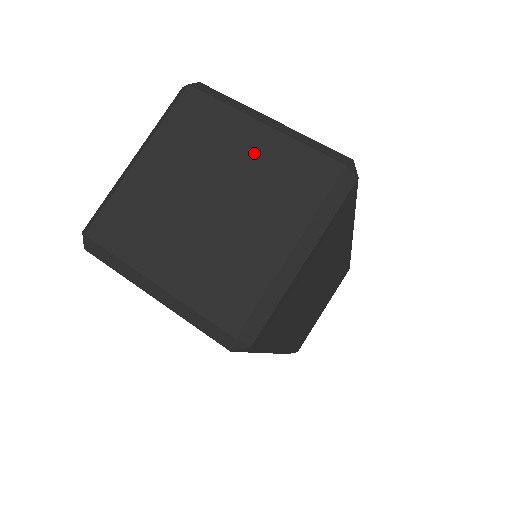
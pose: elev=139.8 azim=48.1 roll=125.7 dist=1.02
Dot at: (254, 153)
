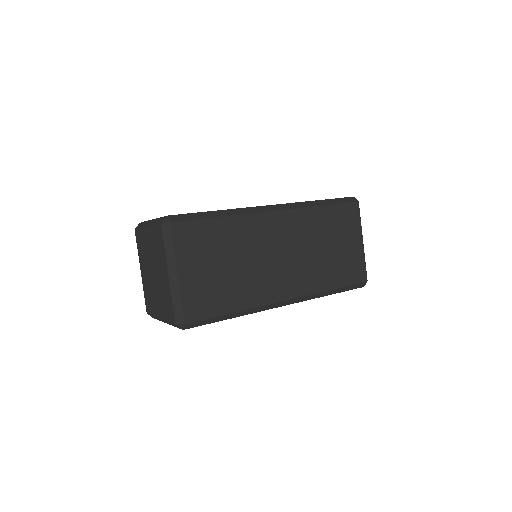
Dot at: (164, 279)
